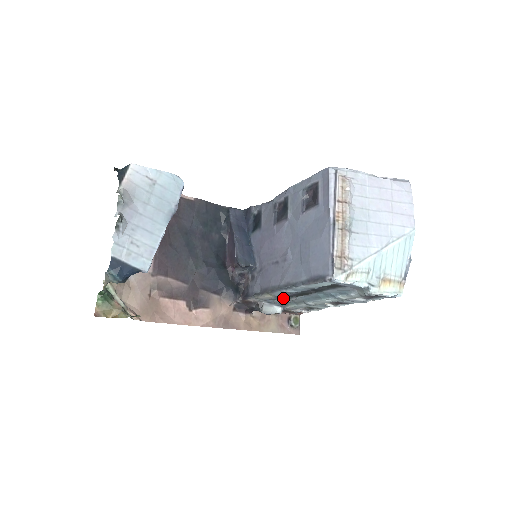
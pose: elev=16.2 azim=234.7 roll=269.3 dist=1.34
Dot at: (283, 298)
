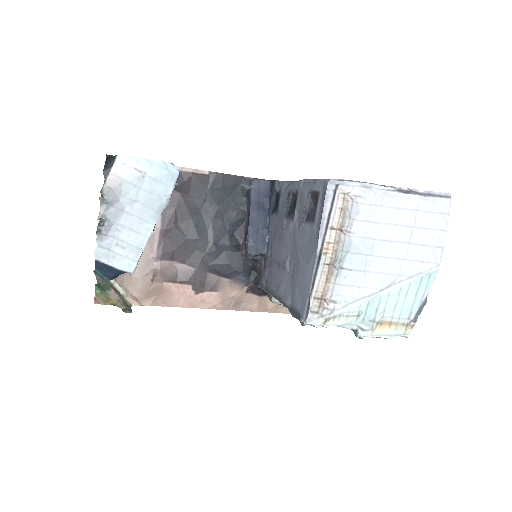
Dot at: occluded
